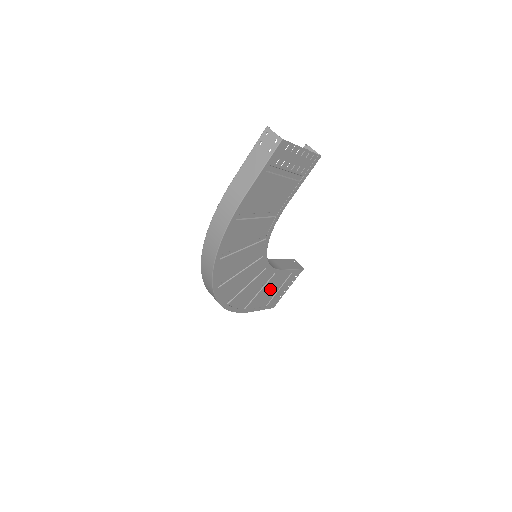
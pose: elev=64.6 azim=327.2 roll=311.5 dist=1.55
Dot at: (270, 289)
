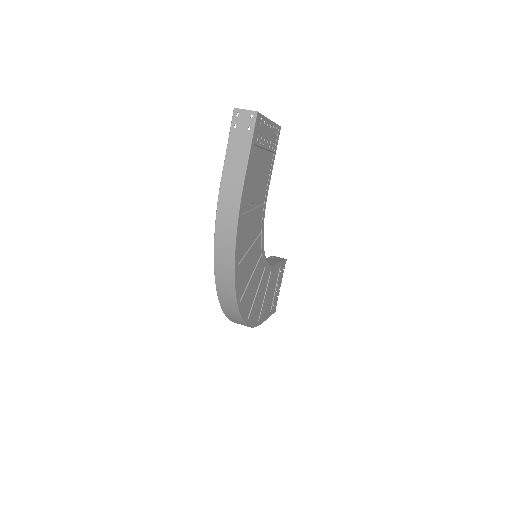
Dot at: (270, 291)
